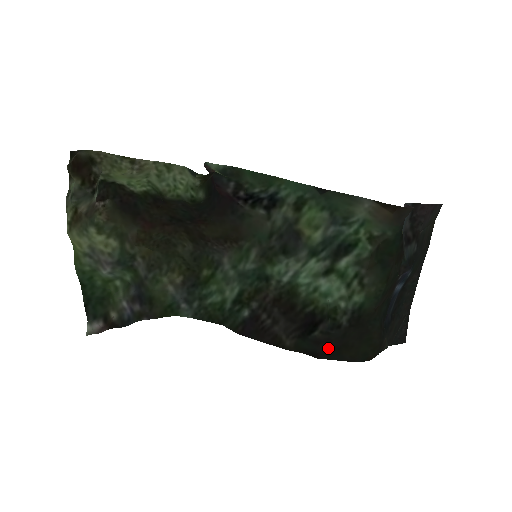
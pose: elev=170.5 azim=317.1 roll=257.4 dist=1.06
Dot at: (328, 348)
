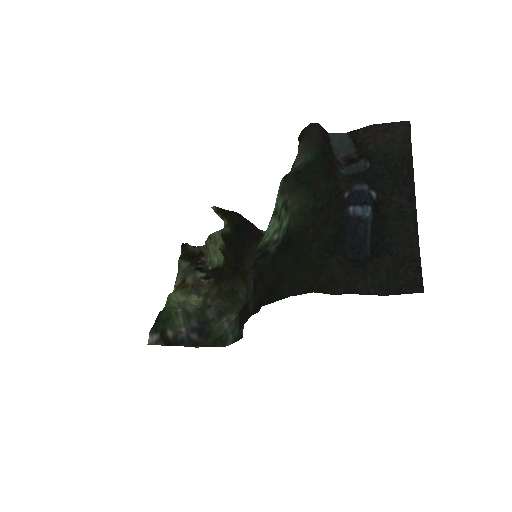
Dot at: (268, 288)
